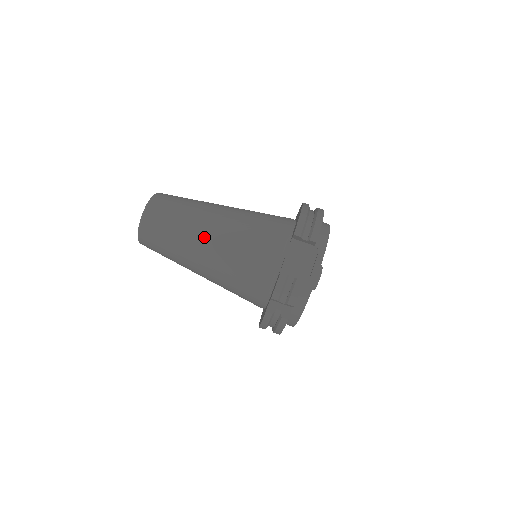
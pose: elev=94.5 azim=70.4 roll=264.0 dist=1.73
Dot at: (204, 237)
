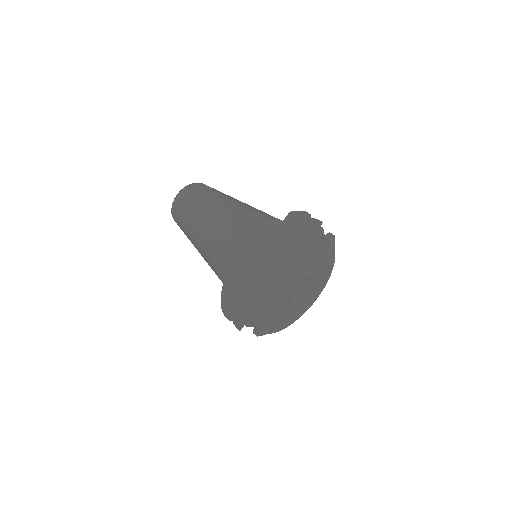
Dot at: occluded
